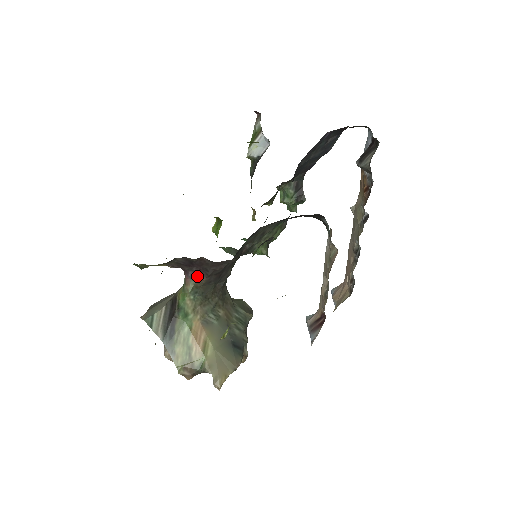
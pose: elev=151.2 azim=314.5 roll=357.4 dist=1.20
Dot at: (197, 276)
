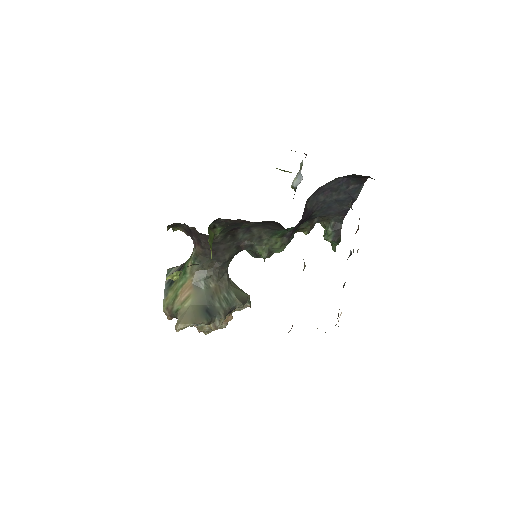
Dot at: (196, 245)
